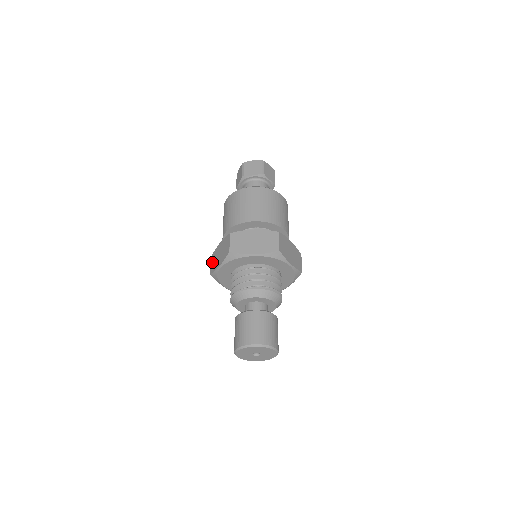
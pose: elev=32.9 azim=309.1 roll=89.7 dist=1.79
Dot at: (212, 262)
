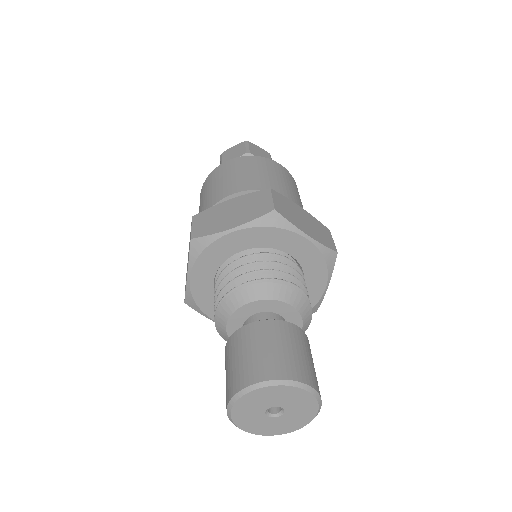
Dot at: occluded
